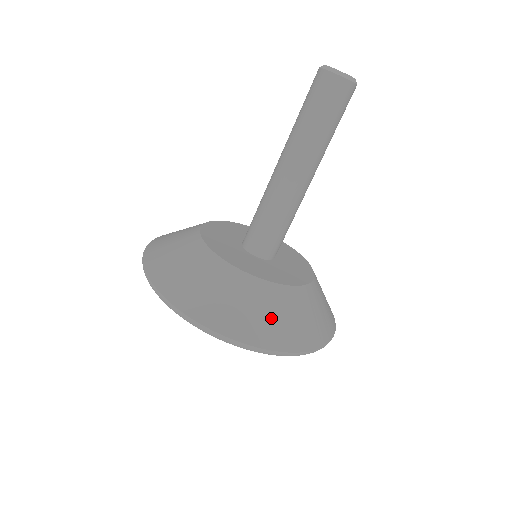
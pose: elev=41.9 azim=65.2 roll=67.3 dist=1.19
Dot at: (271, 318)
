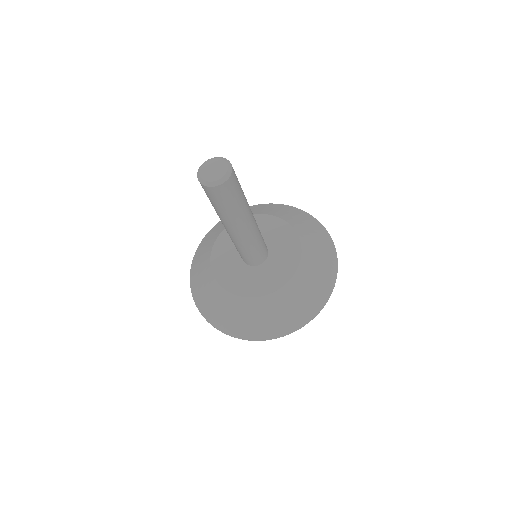
Dot at: (252, 321)
